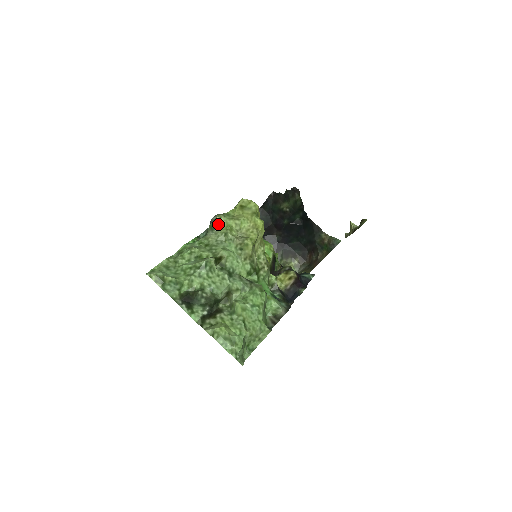
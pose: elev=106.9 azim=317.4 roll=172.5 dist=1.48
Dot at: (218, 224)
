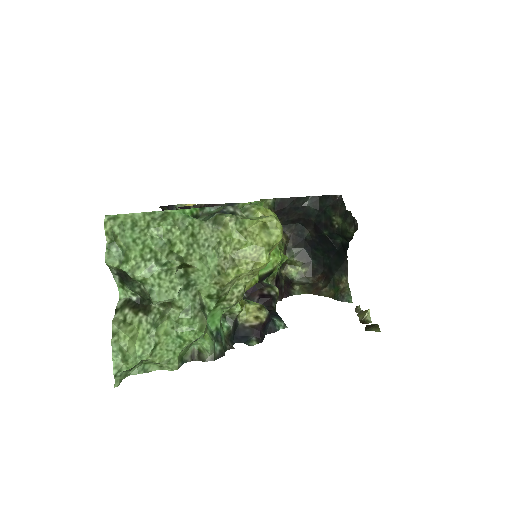
Dot at: (223, 224)
